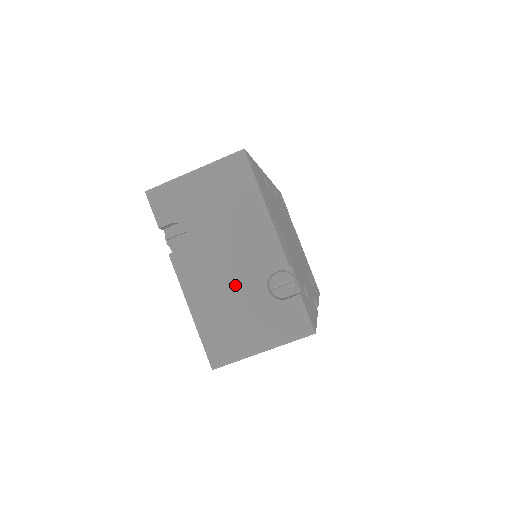
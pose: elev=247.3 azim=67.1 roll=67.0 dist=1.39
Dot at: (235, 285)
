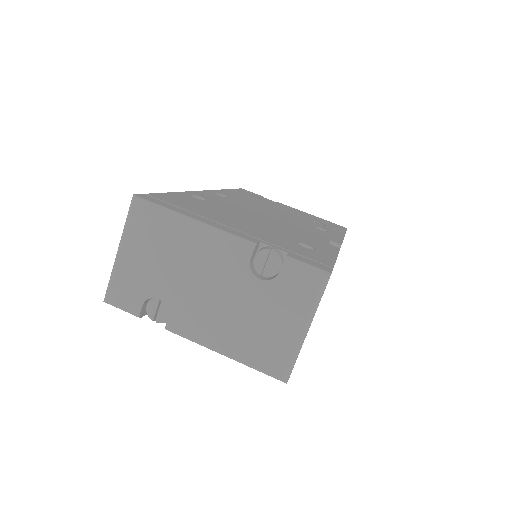
Dot at: (233, 301)
